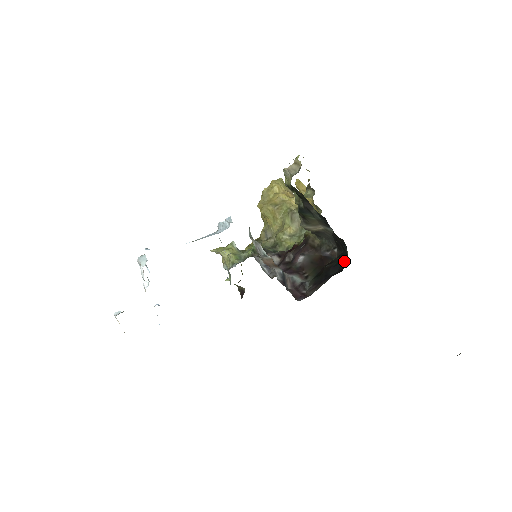
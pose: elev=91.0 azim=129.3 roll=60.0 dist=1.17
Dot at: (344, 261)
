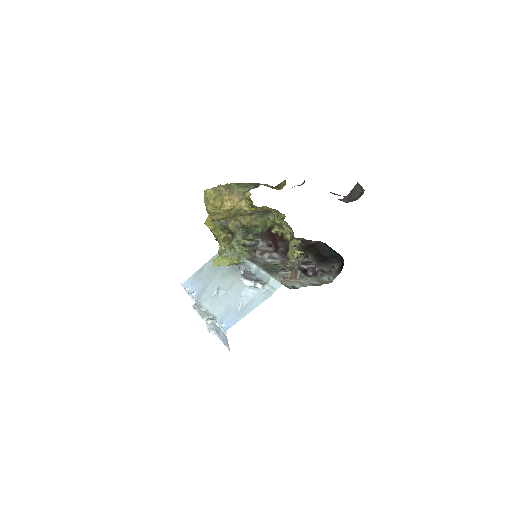
Dot at: (336, 254)
